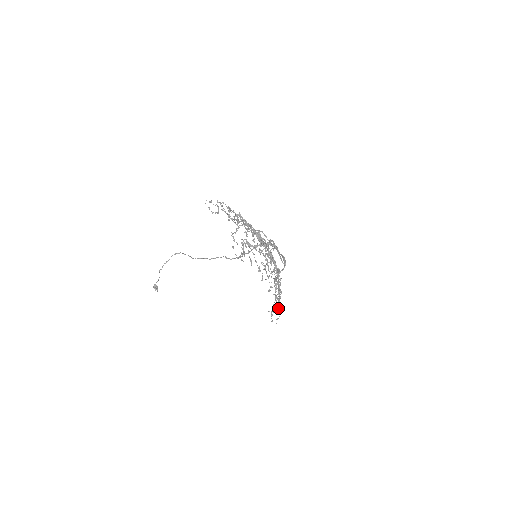
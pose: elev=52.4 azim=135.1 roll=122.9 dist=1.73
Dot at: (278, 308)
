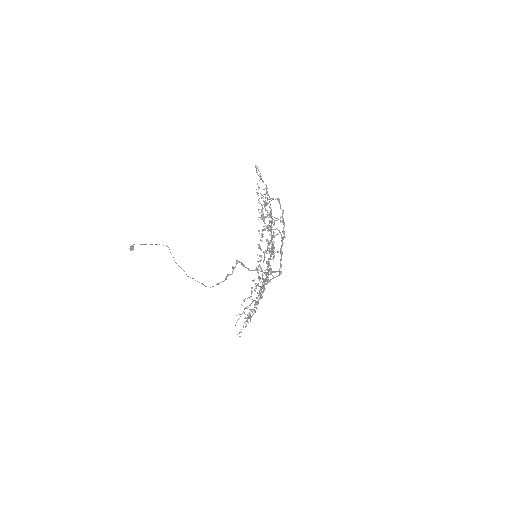
Dot at: occluded
